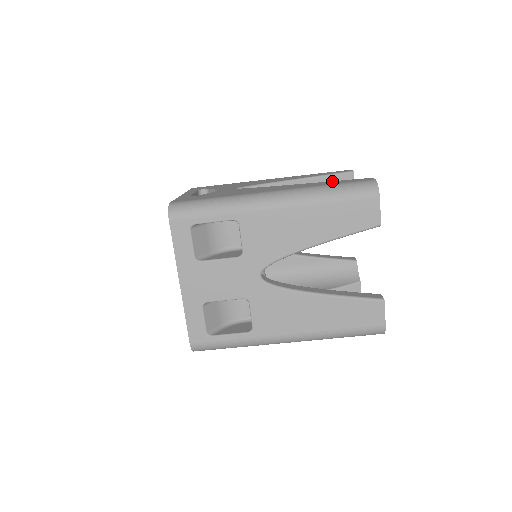
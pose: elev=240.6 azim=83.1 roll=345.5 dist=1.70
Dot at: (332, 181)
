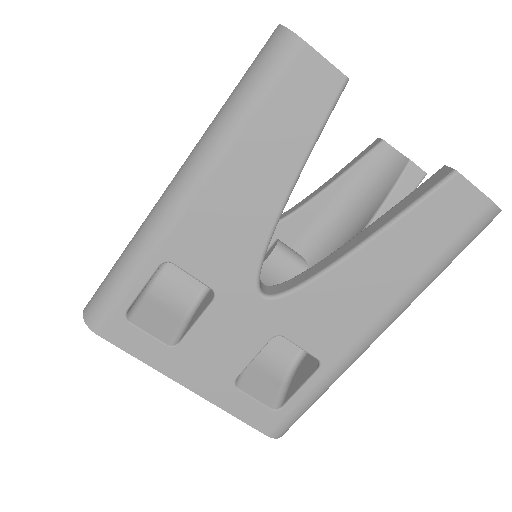
Dot at: occluded
